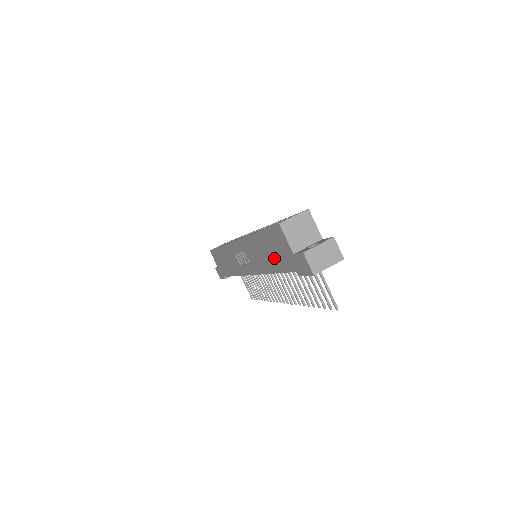
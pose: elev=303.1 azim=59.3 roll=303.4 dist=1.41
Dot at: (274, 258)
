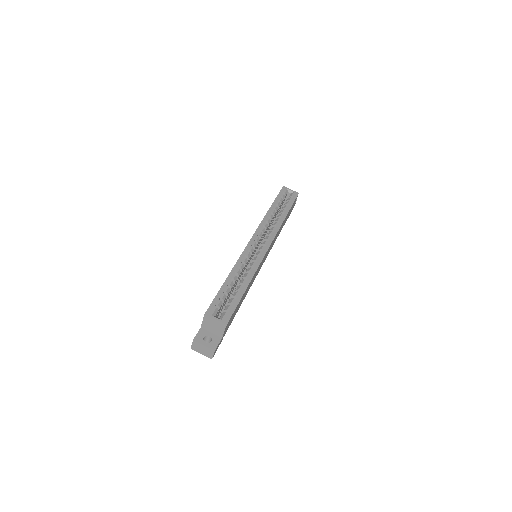
Dot at: occluded
